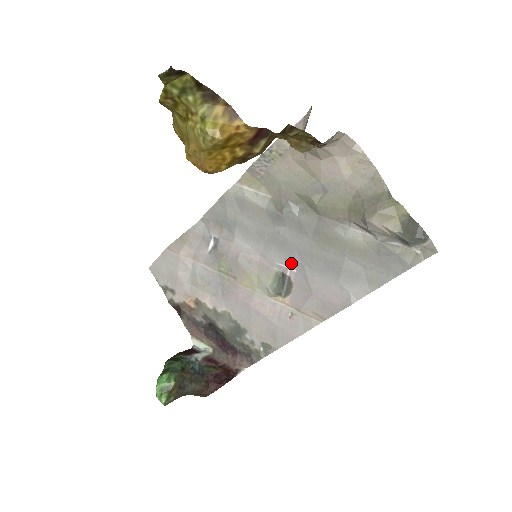
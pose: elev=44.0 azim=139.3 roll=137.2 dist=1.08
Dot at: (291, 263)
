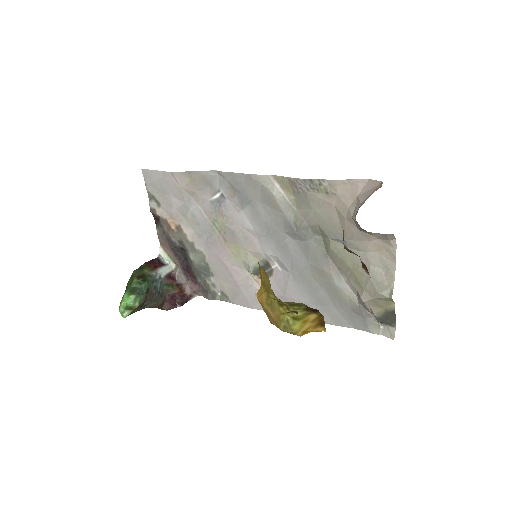
Dot at: (281, 264)
